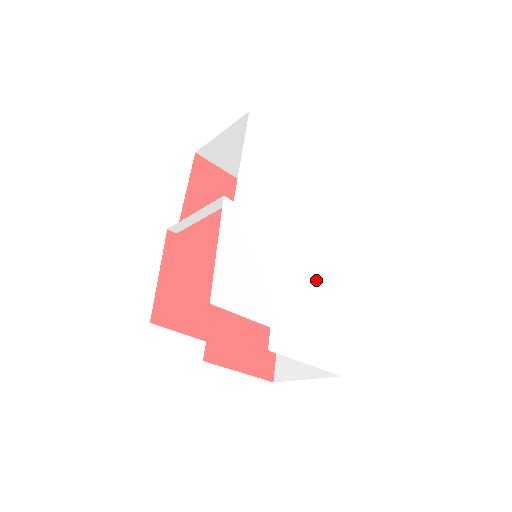
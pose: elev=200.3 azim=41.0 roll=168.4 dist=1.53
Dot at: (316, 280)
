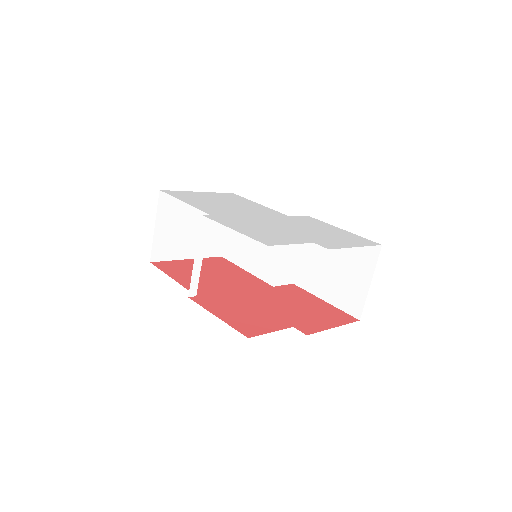
Dot at: (302, 223)
